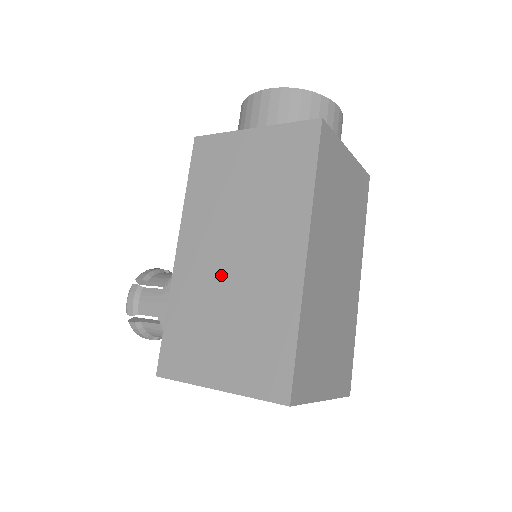
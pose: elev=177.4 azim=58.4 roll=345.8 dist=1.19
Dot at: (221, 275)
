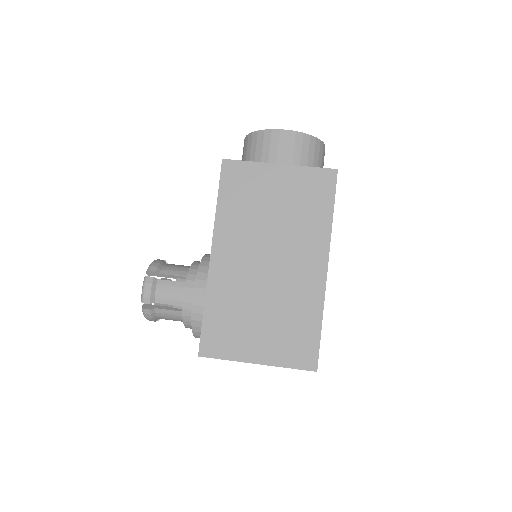
Dot at: (256, 279)
